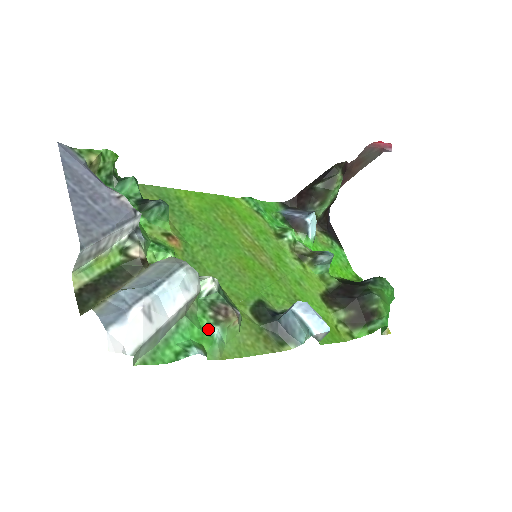
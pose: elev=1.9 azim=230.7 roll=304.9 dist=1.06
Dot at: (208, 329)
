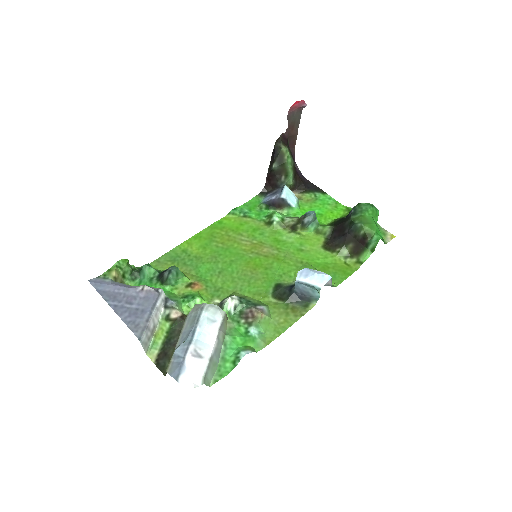
Dot at: (246, 333)
